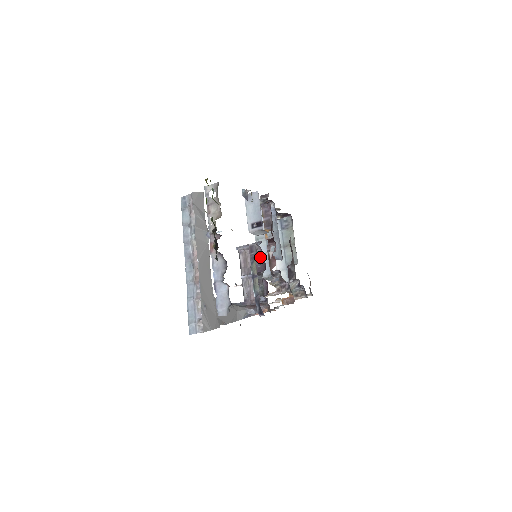
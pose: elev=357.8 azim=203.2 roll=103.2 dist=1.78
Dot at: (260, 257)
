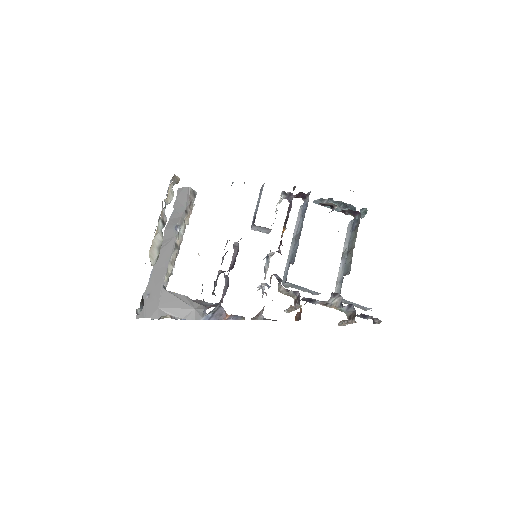
Dot at: occluded
